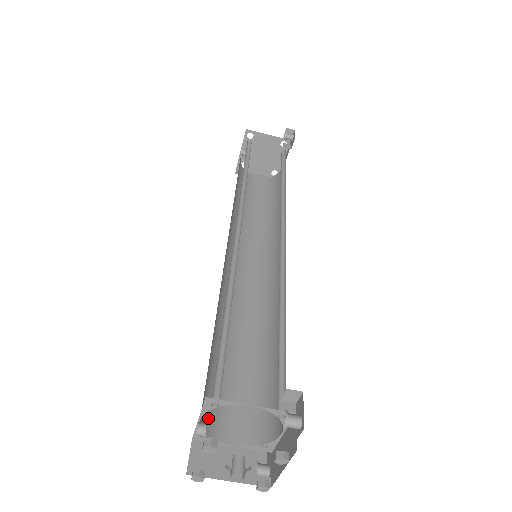
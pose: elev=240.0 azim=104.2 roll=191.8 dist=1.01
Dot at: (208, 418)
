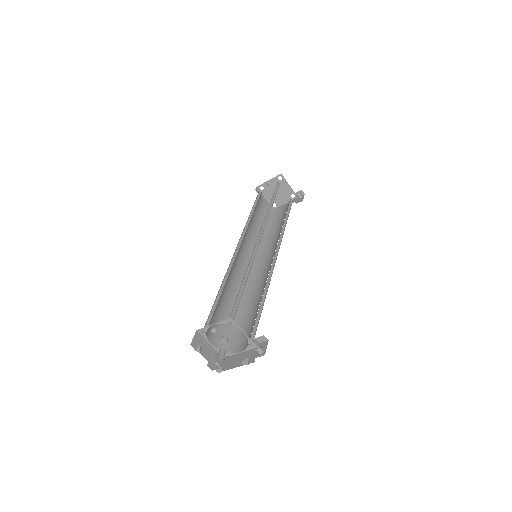
Dot at: occluded
